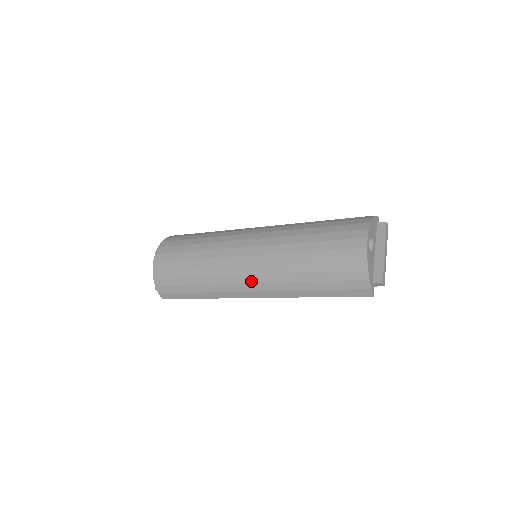
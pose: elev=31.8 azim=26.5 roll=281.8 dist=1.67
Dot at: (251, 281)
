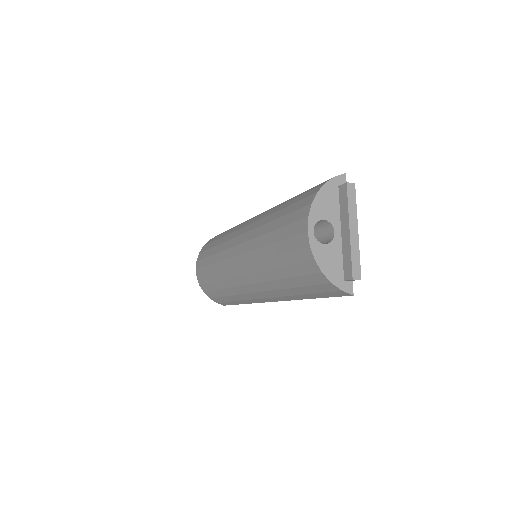
Dot at: (253, 291)
